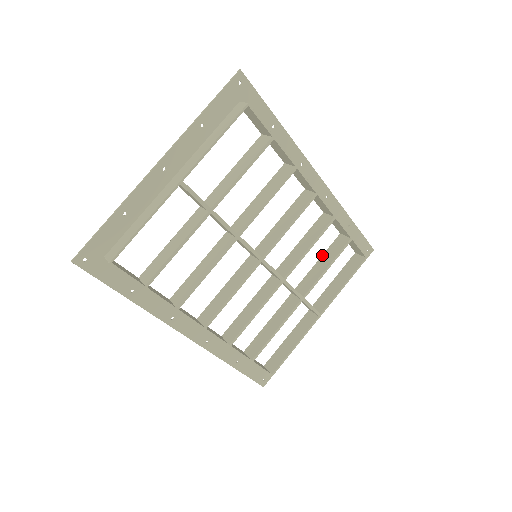
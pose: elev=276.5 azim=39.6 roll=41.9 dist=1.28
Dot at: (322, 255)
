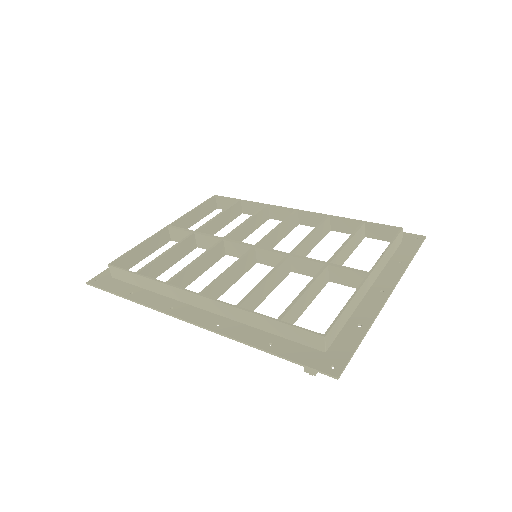
Dot at: occluded
